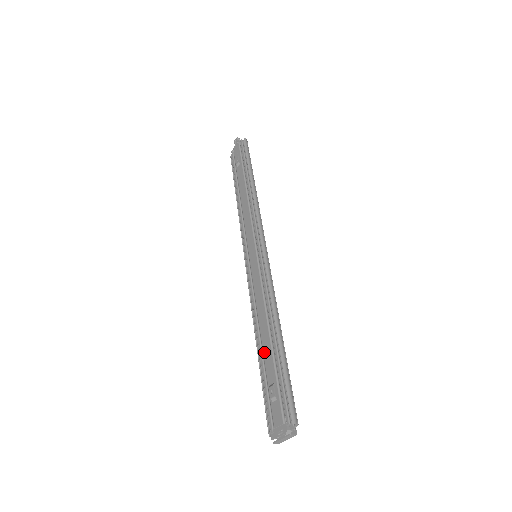
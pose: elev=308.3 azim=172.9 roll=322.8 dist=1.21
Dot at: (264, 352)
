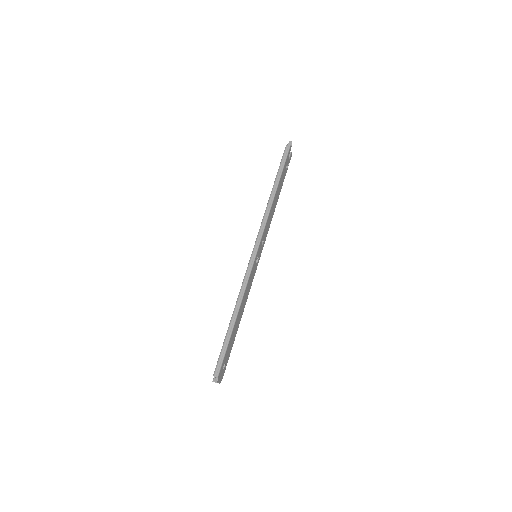
Dot at: occluded
